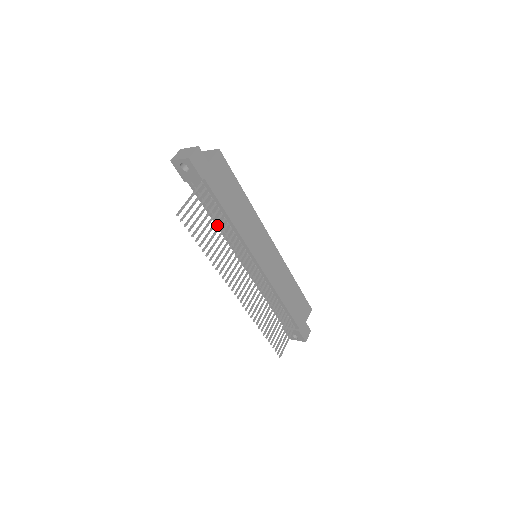
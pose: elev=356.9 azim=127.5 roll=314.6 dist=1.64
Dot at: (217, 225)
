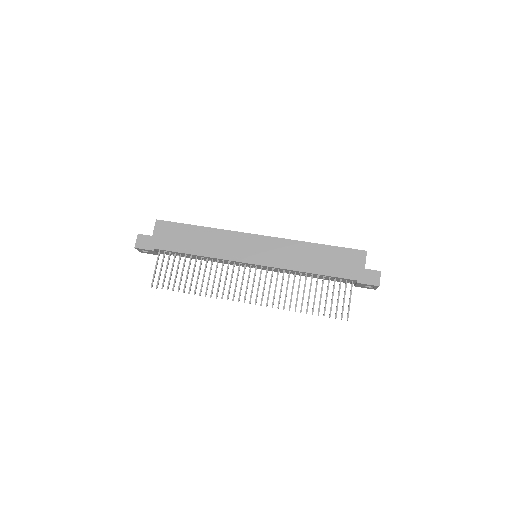
Dot at: occluded
